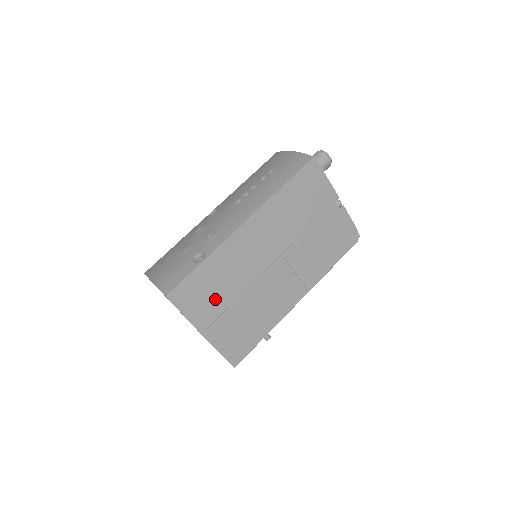
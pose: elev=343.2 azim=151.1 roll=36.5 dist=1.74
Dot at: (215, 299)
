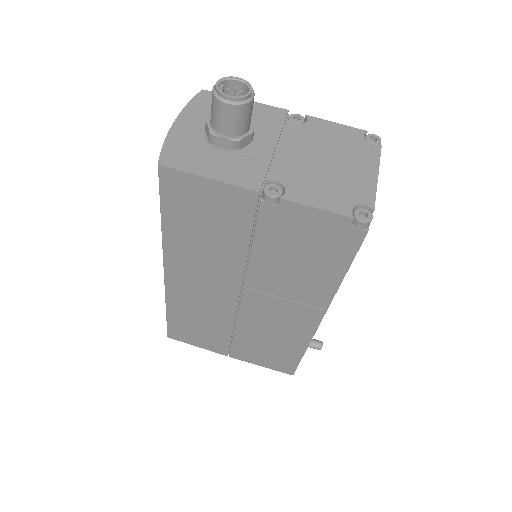
Dot at: (210, 333)
